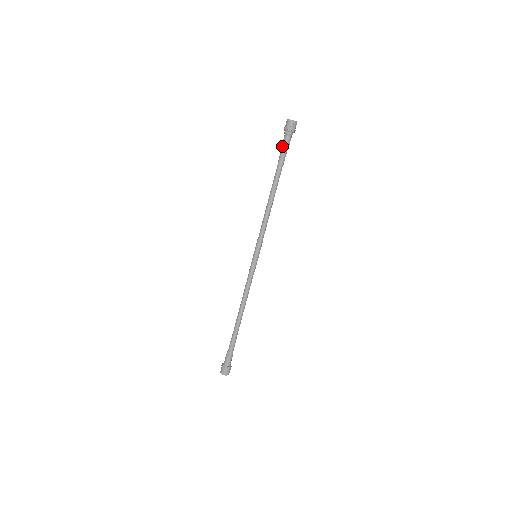
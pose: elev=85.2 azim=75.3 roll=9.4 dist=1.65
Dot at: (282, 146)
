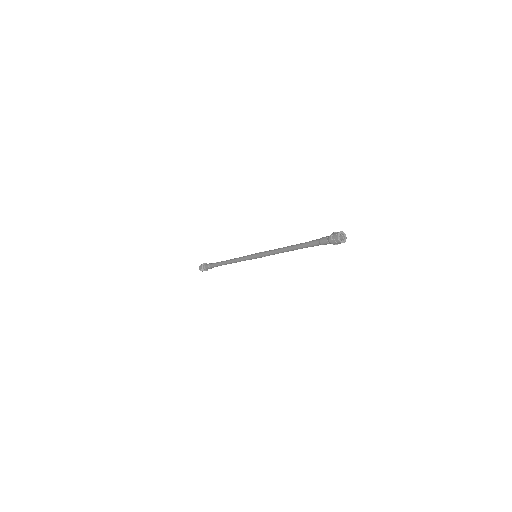
Dot at: (319, 240)
